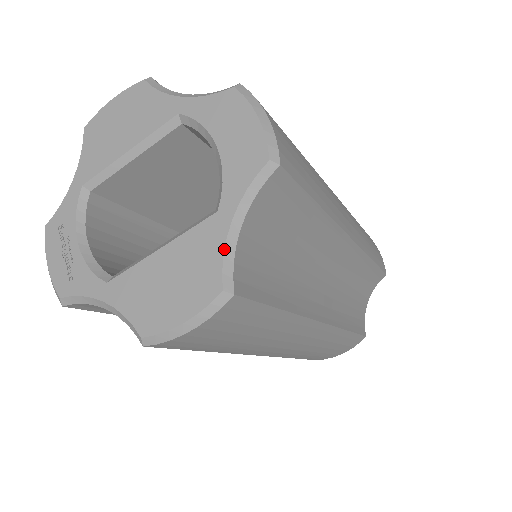
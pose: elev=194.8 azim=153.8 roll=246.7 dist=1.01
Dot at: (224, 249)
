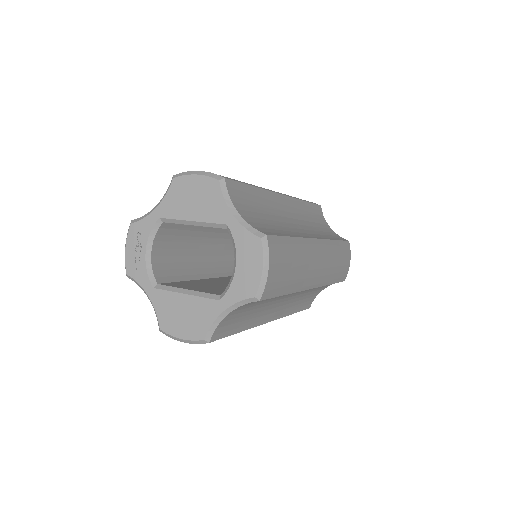
Dot at: (214, 322)
